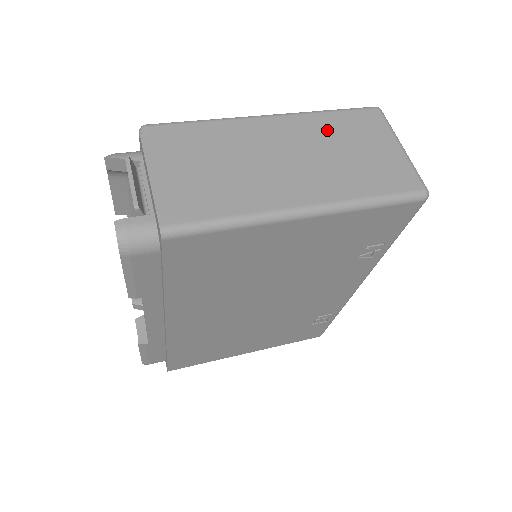
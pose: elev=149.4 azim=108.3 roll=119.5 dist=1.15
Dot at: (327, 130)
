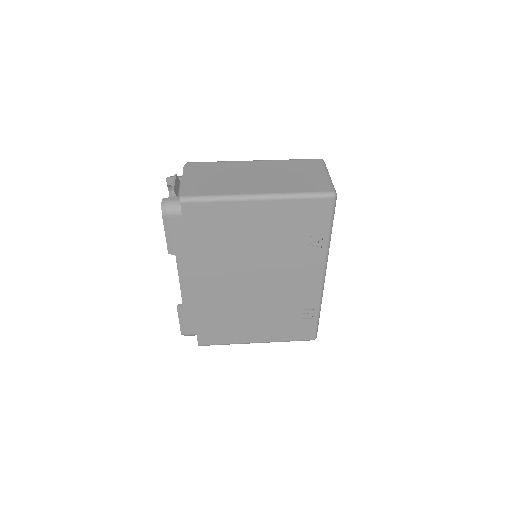
Dot at: (285, 167)
